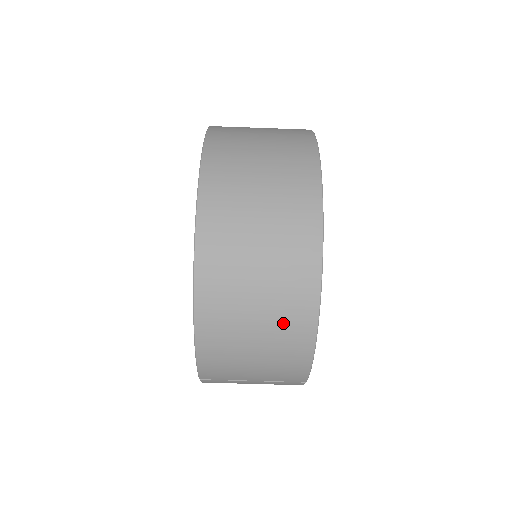
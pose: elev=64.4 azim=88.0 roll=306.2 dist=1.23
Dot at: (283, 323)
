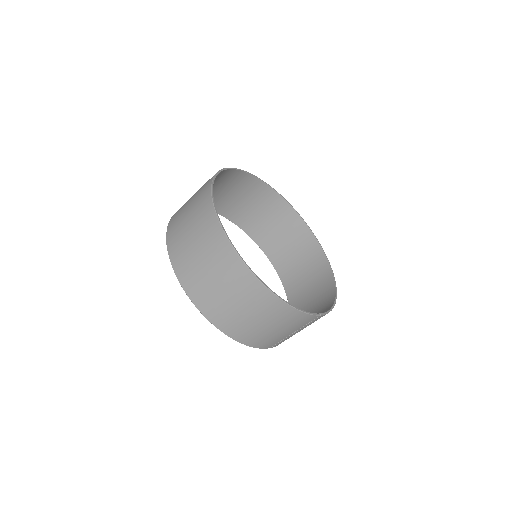
Dot at: (264, 309)
